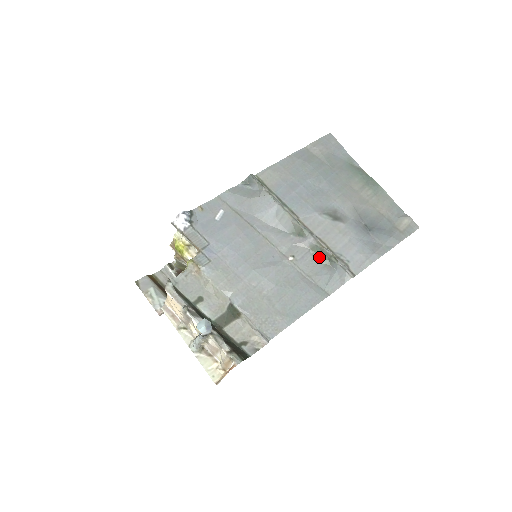
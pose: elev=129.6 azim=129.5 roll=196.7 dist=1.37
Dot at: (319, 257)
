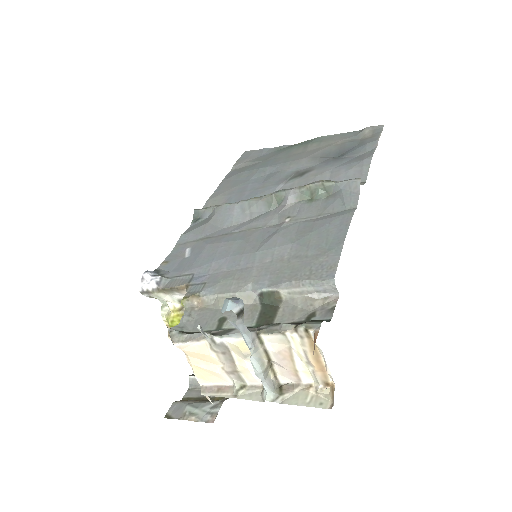
Dot at: (314, 199)
